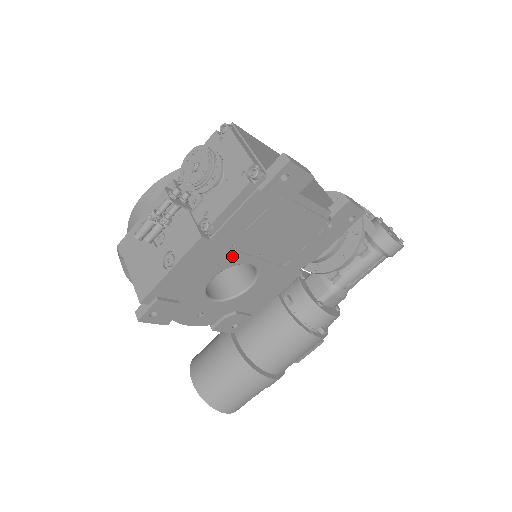
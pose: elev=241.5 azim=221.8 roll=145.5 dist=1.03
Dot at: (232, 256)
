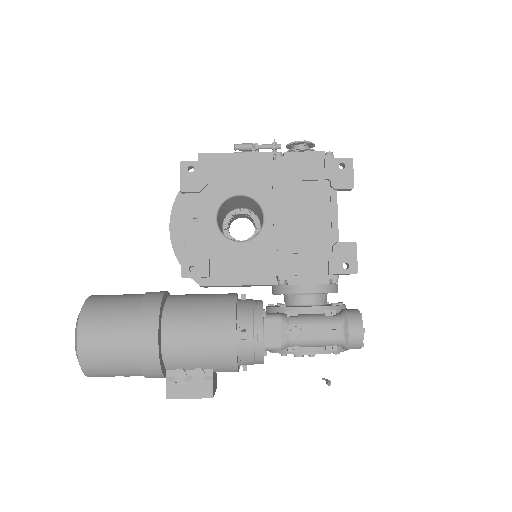
Dot at: (266, 192)
